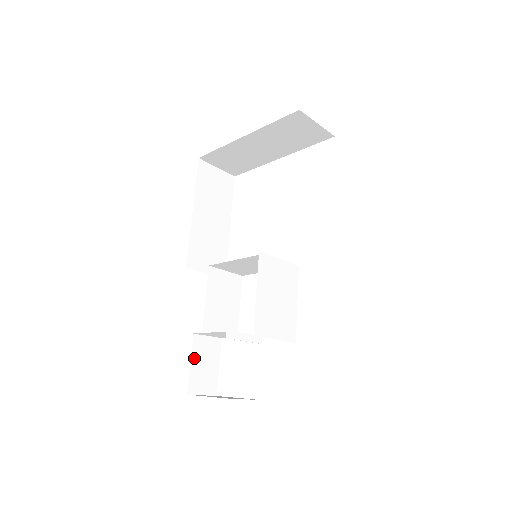
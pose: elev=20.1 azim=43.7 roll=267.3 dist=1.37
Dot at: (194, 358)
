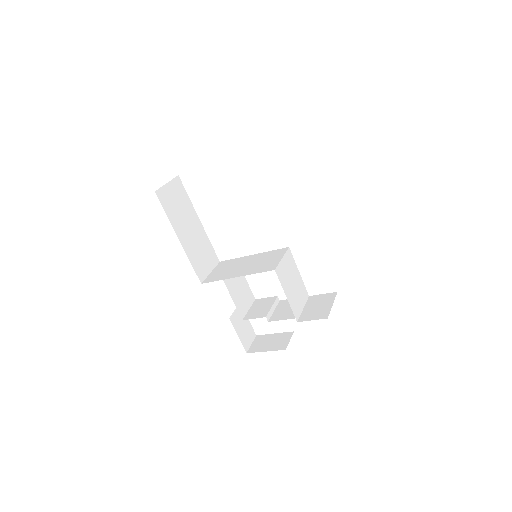
Dot at: (237, 331)
